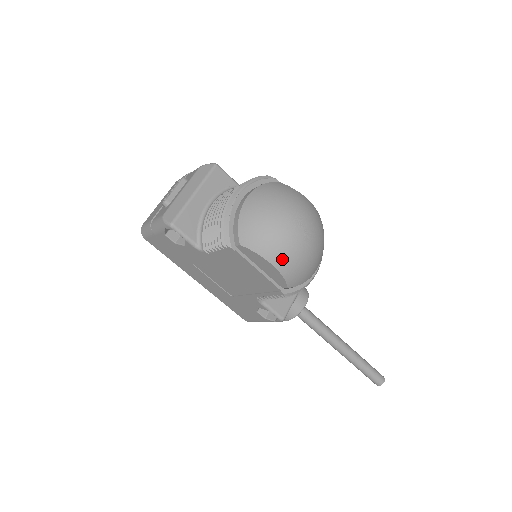
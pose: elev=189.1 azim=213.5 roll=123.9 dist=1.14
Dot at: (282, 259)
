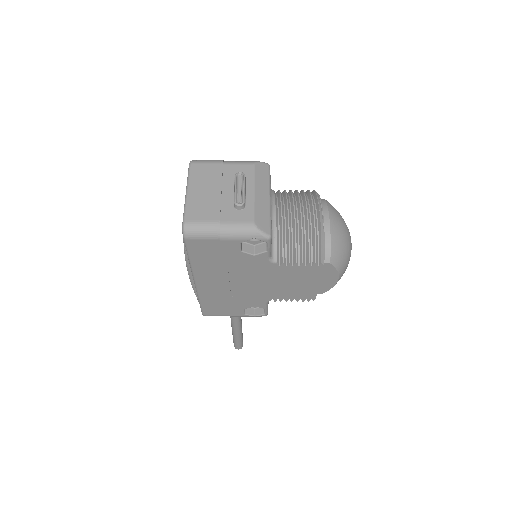
Dot at: occluded
